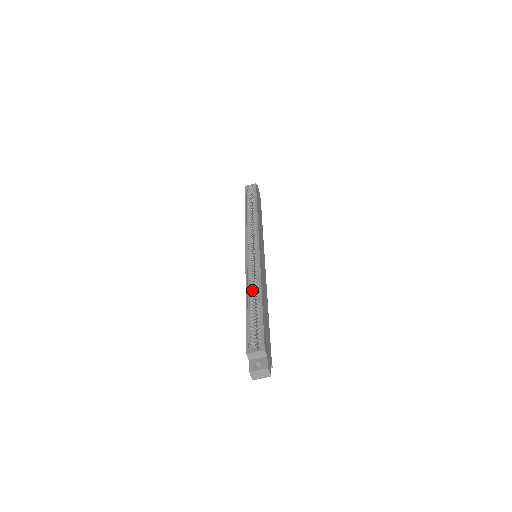
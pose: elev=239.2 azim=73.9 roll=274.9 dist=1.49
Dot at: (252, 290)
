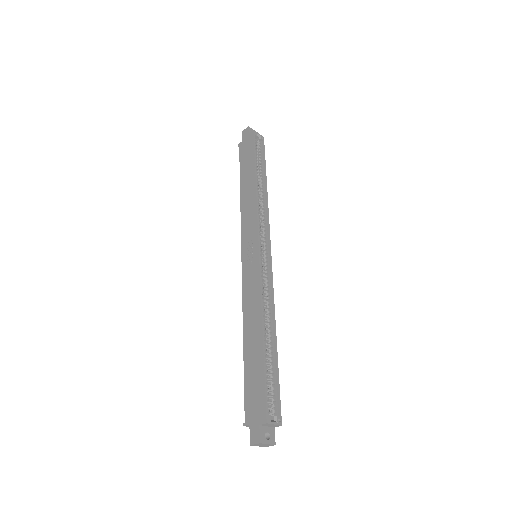
Dot at: (265, 321)
